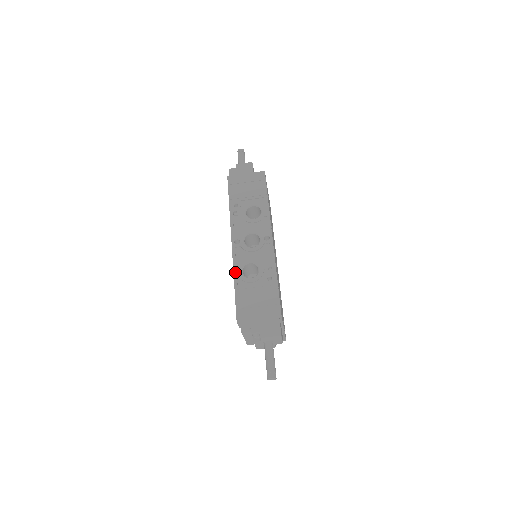
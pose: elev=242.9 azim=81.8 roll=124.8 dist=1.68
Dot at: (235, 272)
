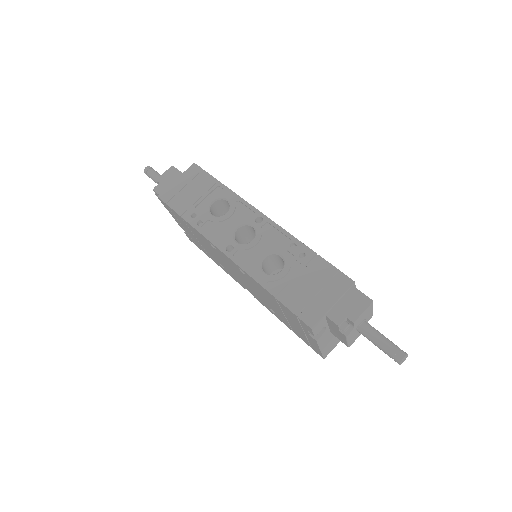
Dot at: (257, 279)
